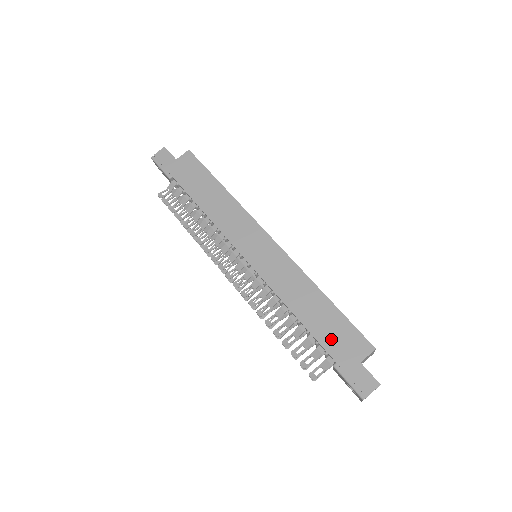
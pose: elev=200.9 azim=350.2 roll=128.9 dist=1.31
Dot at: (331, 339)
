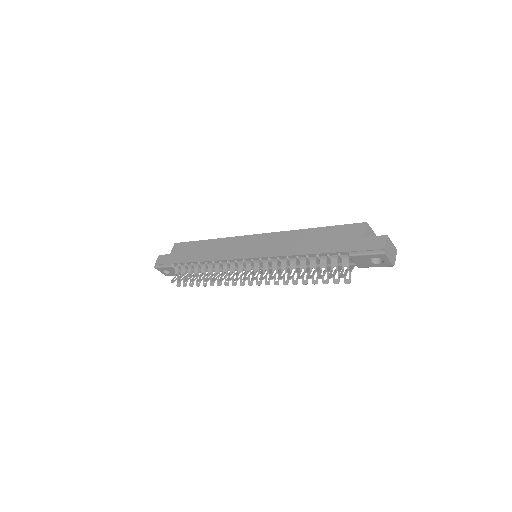
Dot at: (334, 244)
